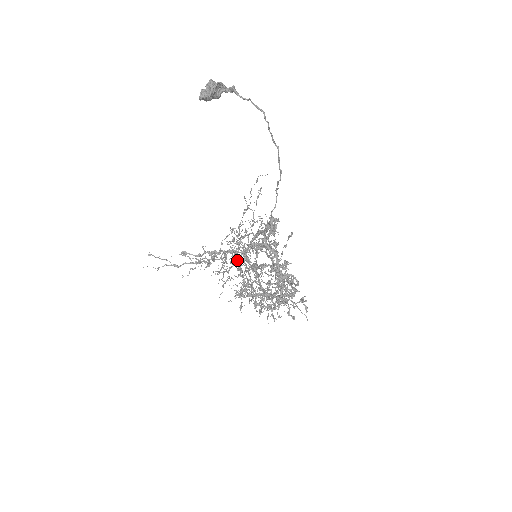
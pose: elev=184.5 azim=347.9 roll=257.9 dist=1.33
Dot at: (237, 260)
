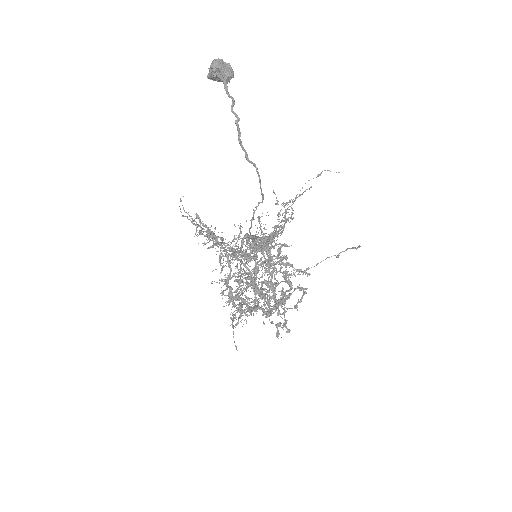
Dot at: occluded
